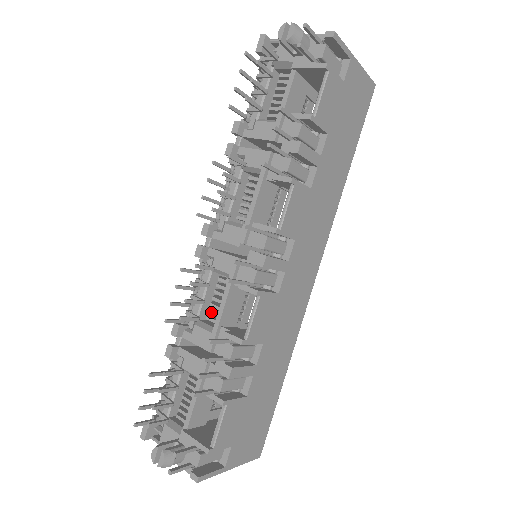
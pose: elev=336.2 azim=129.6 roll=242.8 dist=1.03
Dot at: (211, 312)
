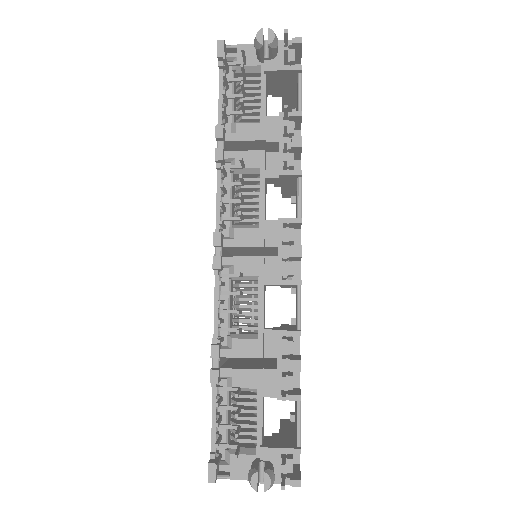
Dot at: (243, 321)
